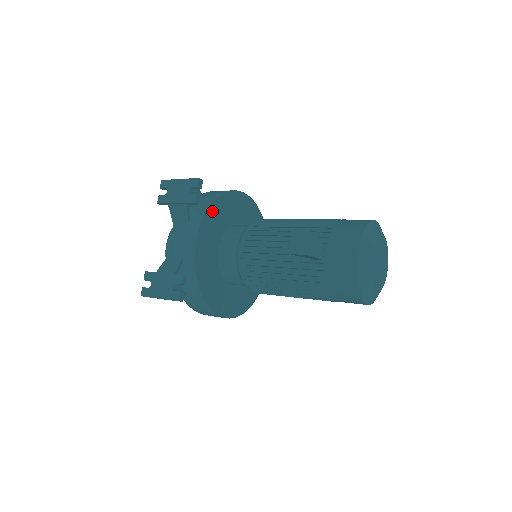
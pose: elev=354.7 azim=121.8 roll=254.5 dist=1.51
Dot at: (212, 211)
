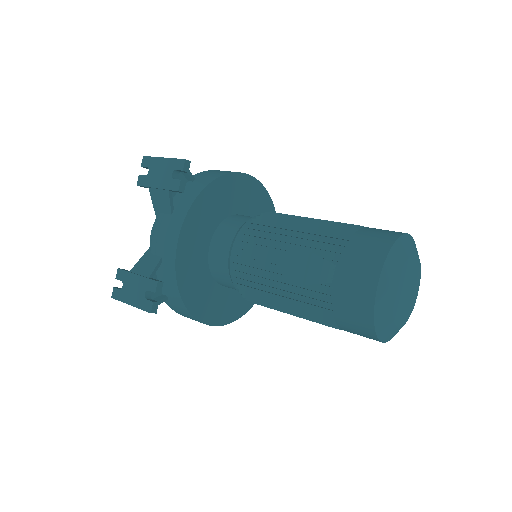
Dot at: (202, 200)
